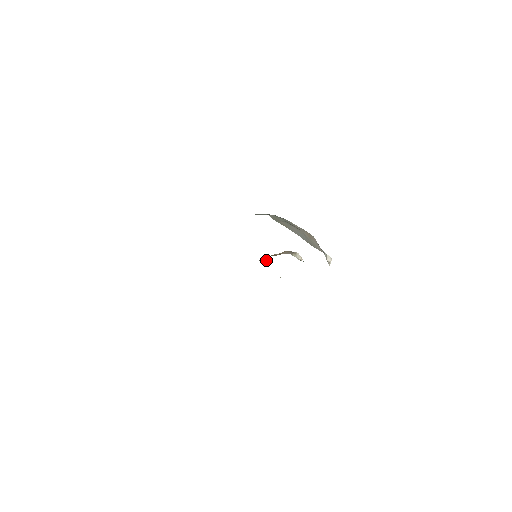
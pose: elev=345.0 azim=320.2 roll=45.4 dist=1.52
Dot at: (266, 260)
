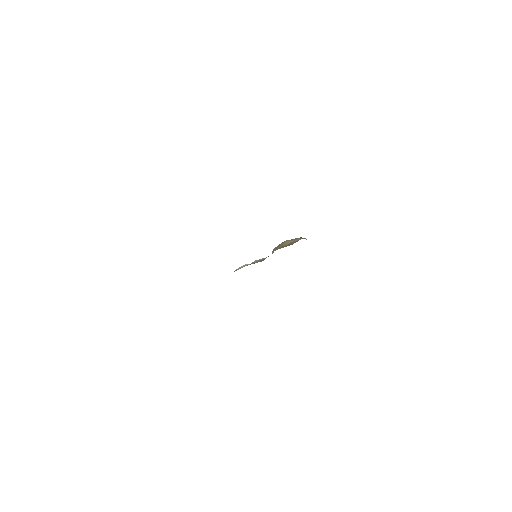
Dot at: (259, 261)
